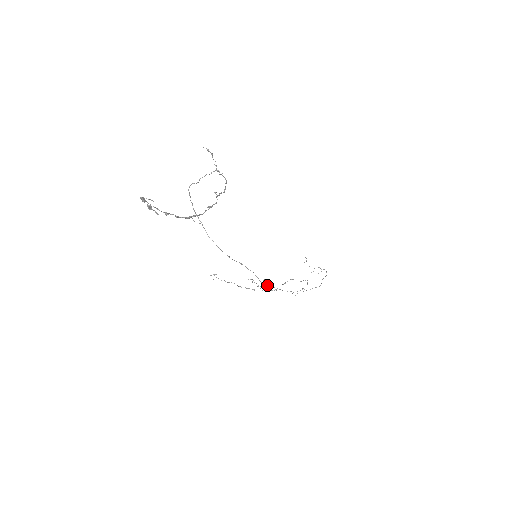
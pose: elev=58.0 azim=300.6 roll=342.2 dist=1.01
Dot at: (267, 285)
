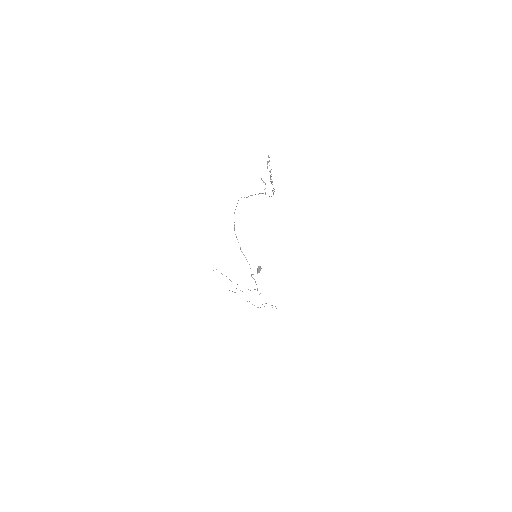
Dot at: (259, 271)
